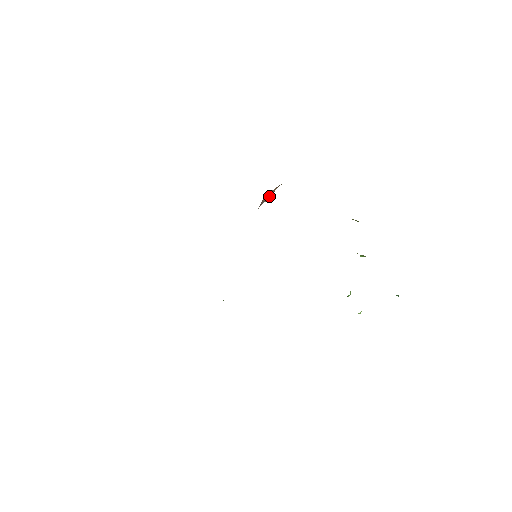
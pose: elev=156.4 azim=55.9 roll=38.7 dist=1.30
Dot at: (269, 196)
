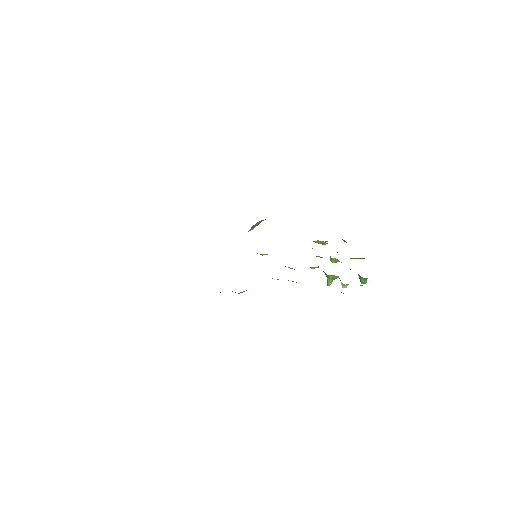
Dot at: (255, 226)
